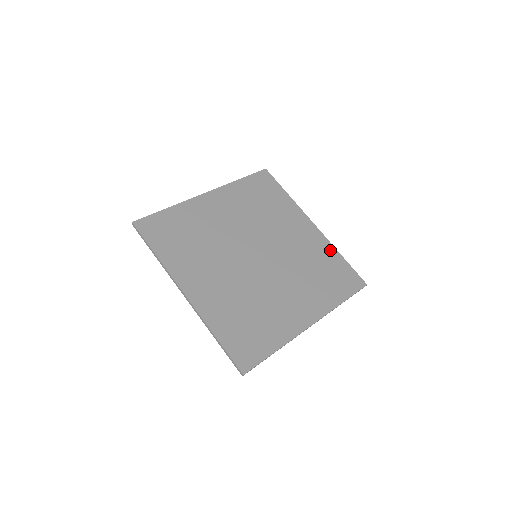
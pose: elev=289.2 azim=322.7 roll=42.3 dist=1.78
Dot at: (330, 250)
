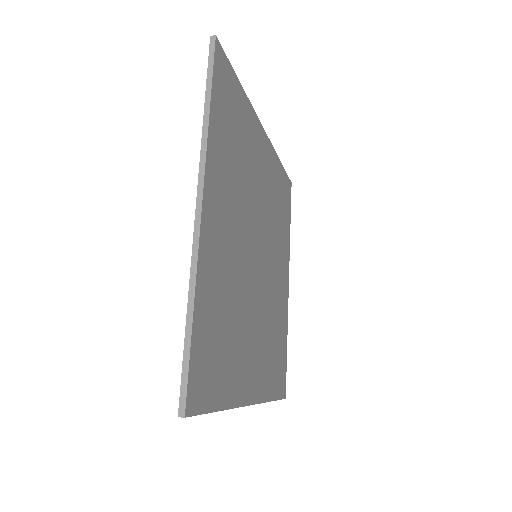
Dot at: (286, 326)
